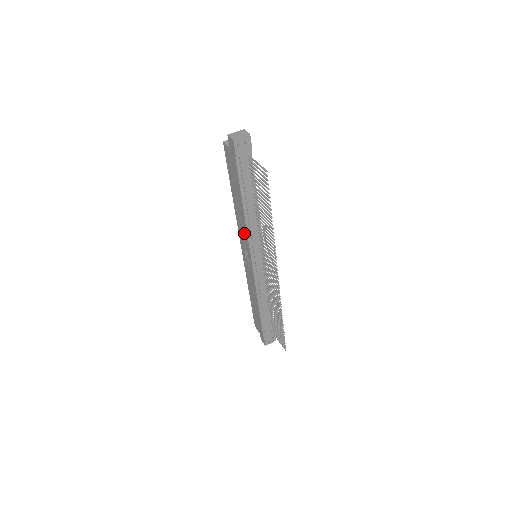
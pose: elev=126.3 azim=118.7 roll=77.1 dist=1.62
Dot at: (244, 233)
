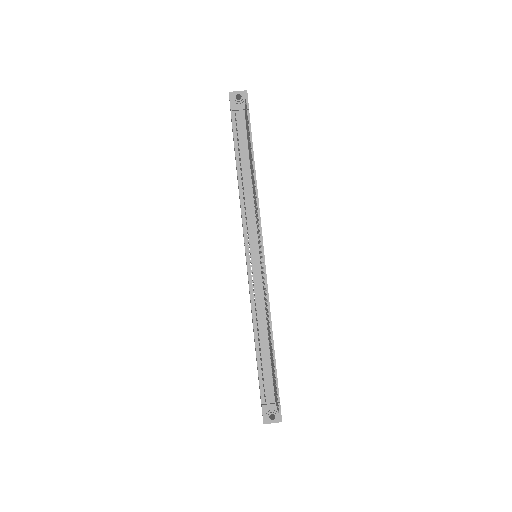
Dot at: occluded
